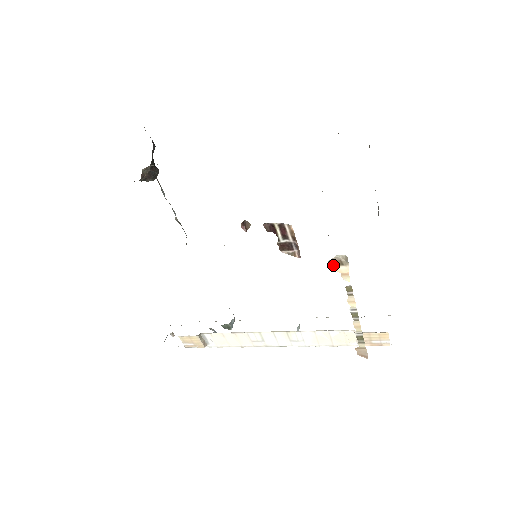
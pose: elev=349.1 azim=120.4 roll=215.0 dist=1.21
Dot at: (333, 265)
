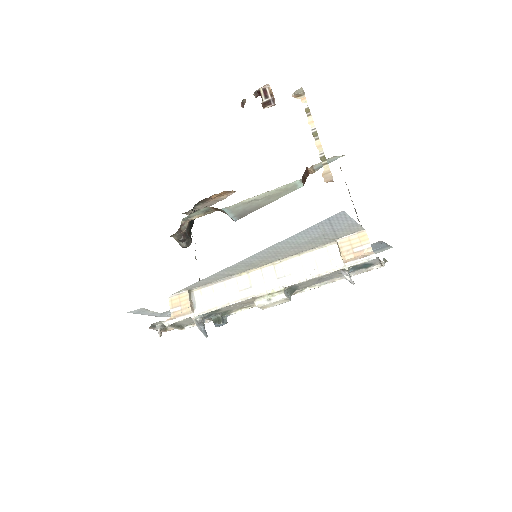
Dot at: (295, 97)
